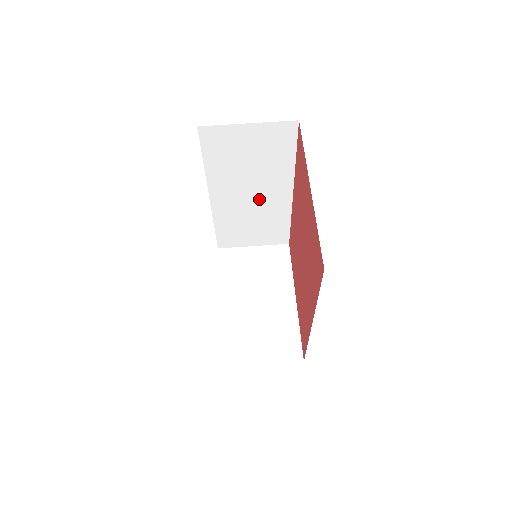
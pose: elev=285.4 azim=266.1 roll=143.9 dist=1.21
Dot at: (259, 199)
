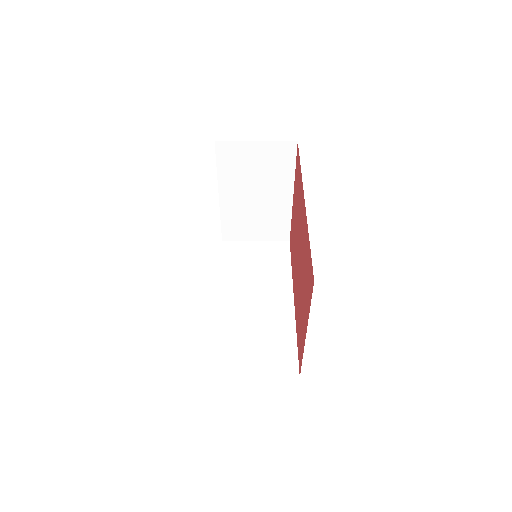
Dot at: occluded
